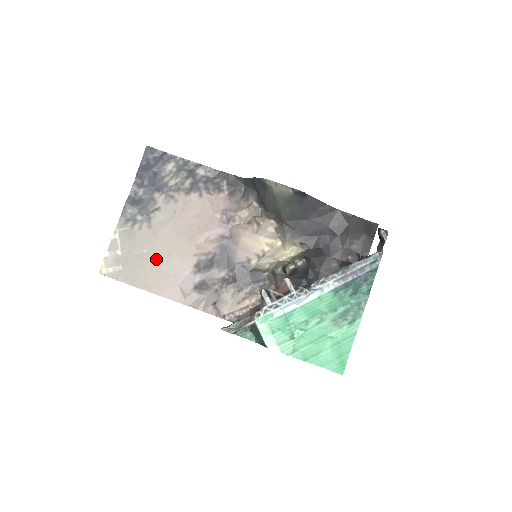
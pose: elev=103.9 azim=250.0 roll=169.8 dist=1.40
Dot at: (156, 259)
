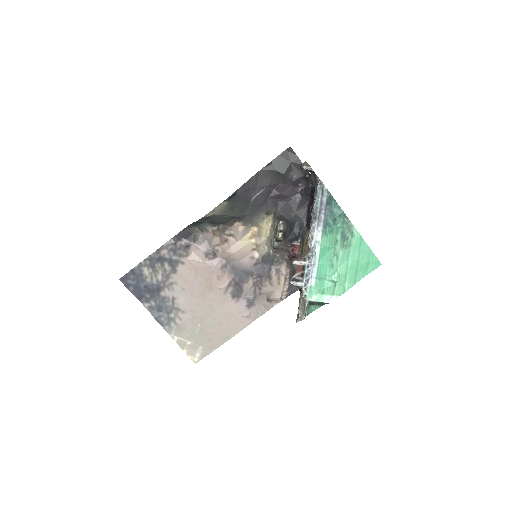
Dot at: (210, 321)
